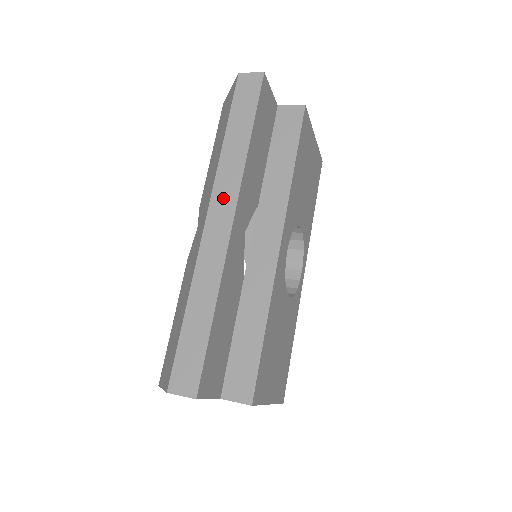
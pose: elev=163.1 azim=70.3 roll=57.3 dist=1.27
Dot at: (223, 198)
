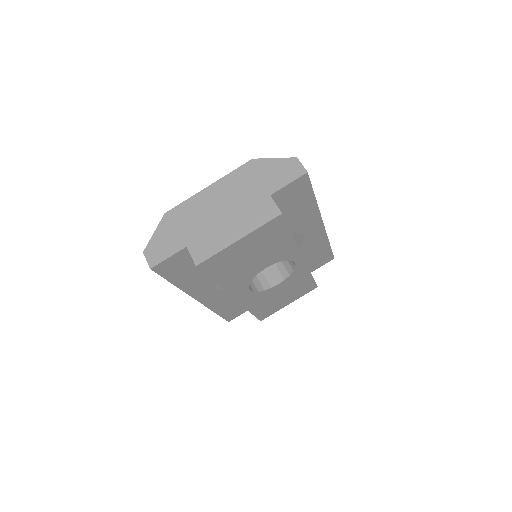
Dot at: occluded
